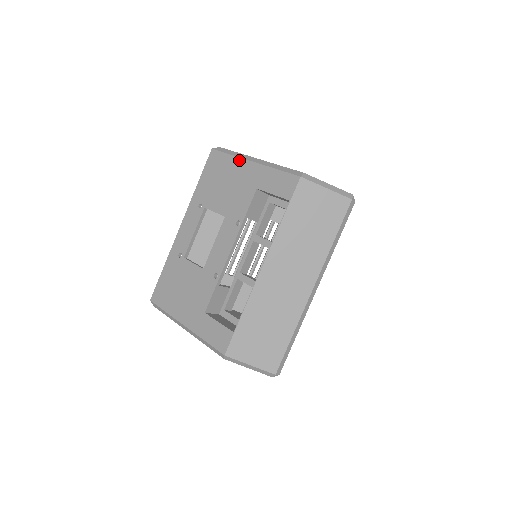
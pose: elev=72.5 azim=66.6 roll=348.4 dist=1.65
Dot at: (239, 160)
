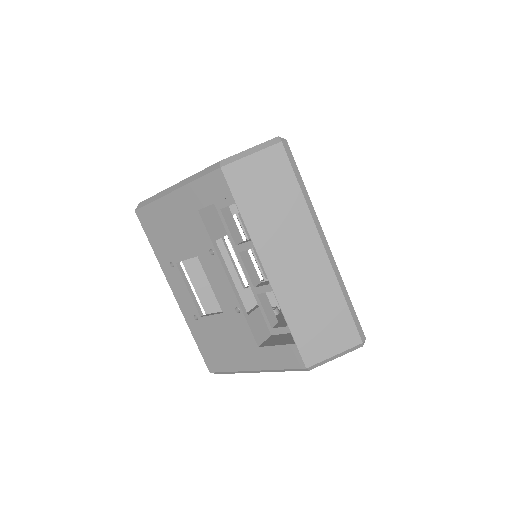
Dot at: (162, 200)
